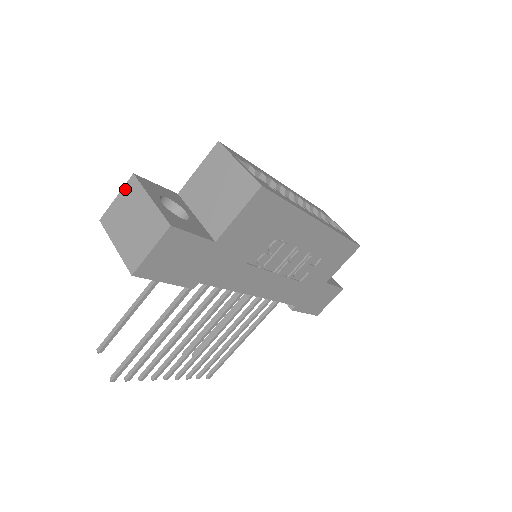
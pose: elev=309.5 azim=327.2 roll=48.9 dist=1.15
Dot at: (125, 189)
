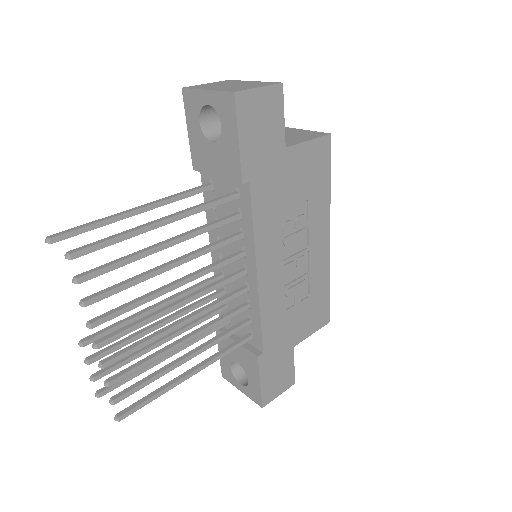
Dot at: (218, 82)
